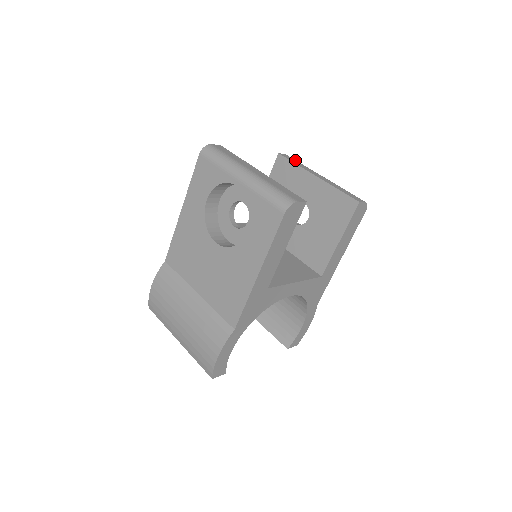
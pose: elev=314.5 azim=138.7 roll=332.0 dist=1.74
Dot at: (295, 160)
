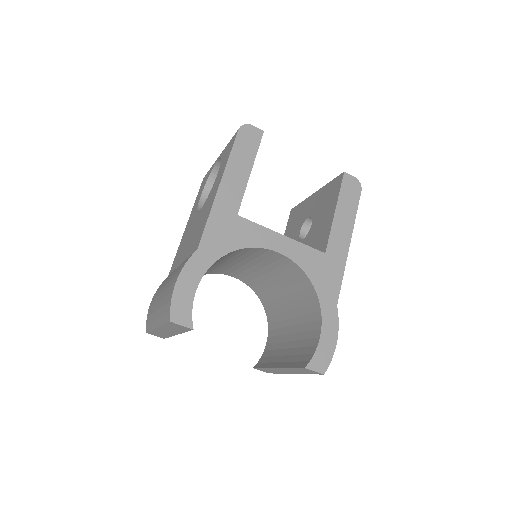
Dot at: occluded
